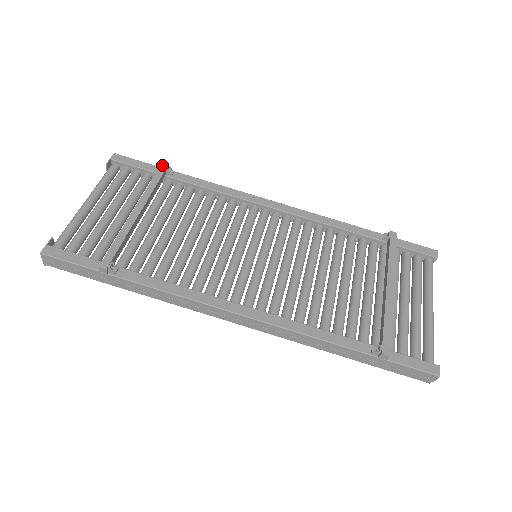
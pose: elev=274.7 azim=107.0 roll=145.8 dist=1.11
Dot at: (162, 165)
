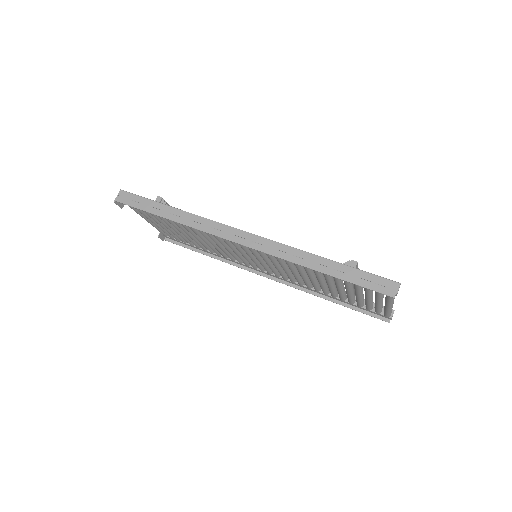
Dot at: occluded
